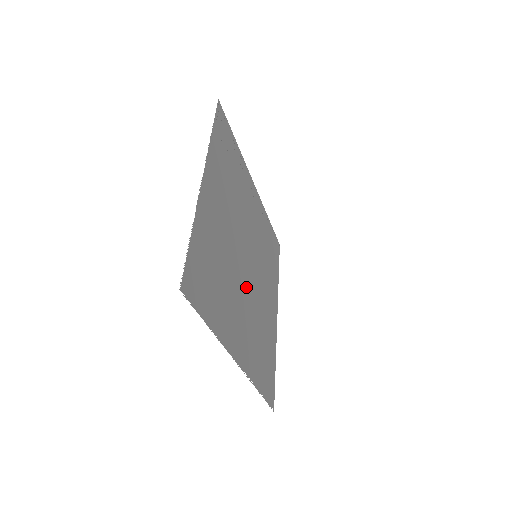
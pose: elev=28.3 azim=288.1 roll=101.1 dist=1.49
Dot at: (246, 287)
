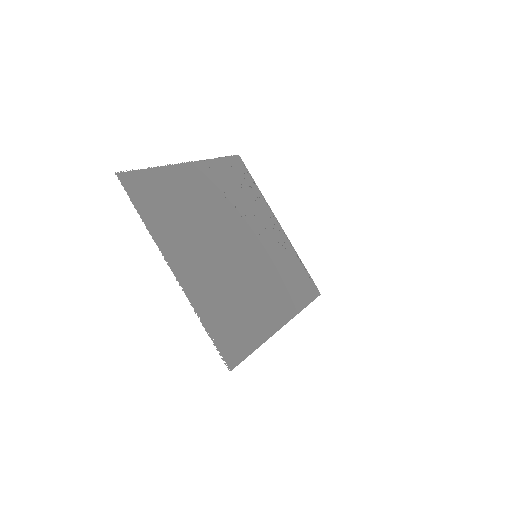
Dot at: (222, 254)
